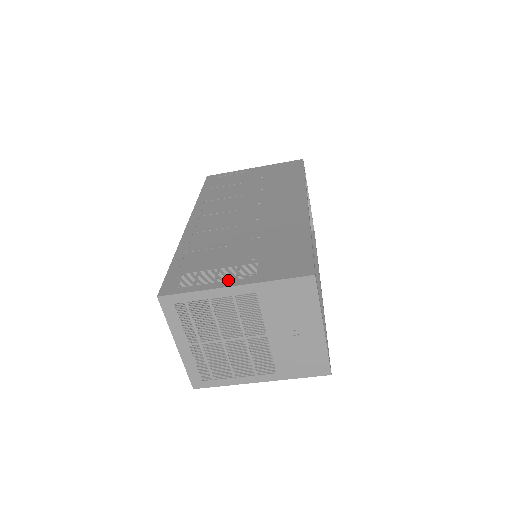
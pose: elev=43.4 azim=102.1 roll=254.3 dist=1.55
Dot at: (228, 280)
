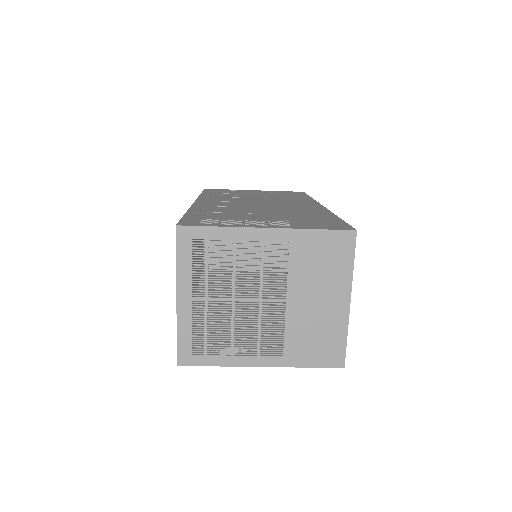
Dot at: (258, 225)
